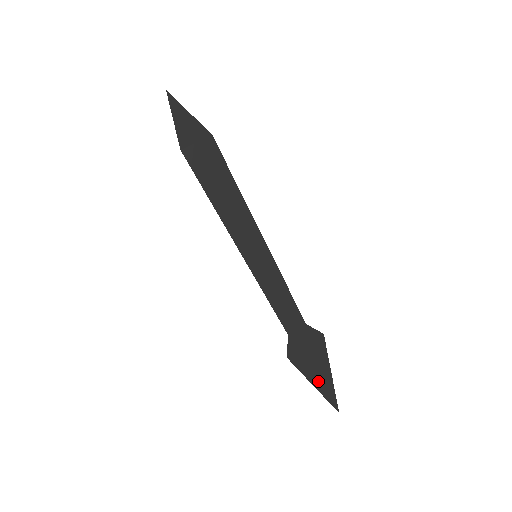
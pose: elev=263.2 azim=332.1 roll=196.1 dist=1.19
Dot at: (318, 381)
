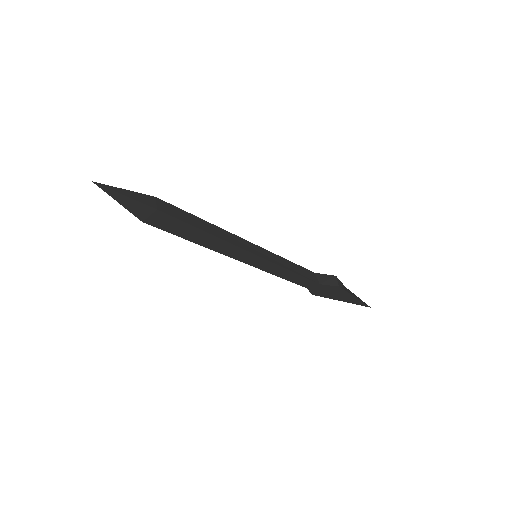
Dot at: (345, 300)
